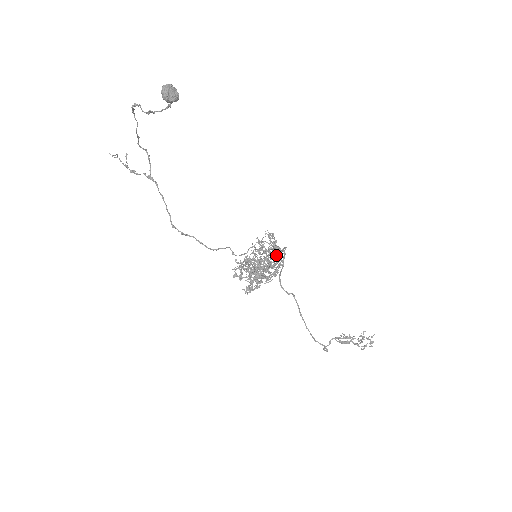
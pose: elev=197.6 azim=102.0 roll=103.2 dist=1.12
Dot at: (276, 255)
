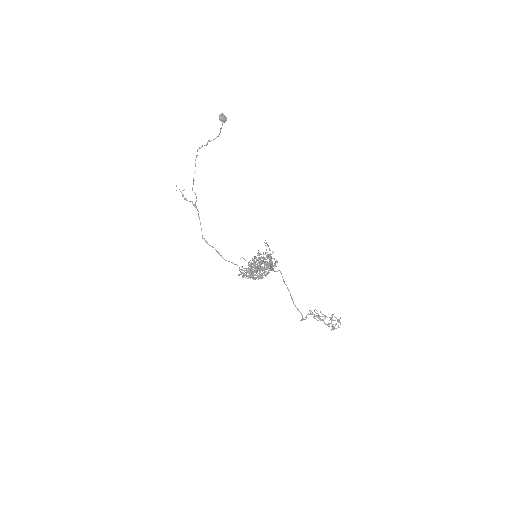
Dot at: (270, 255)
